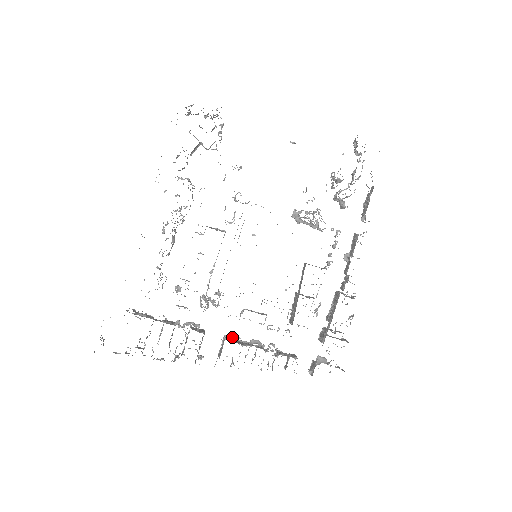
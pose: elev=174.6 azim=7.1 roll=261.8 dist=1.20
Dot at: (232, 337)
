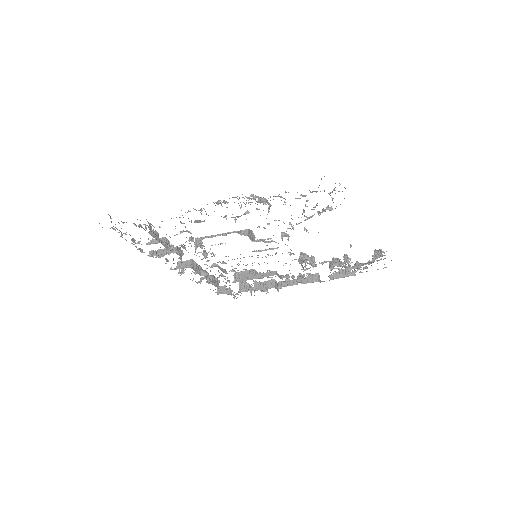
Dot at: occluded
